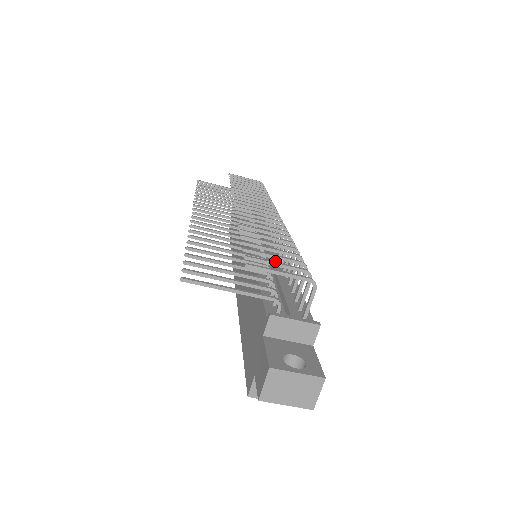
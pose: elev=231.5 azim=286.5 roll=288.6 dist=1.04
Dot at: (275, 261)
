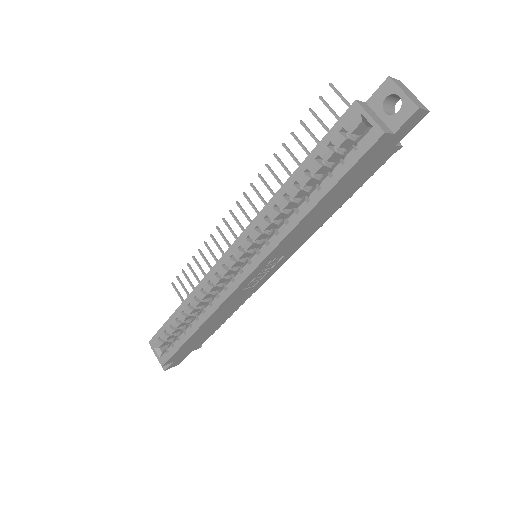
Dot at: occluded
